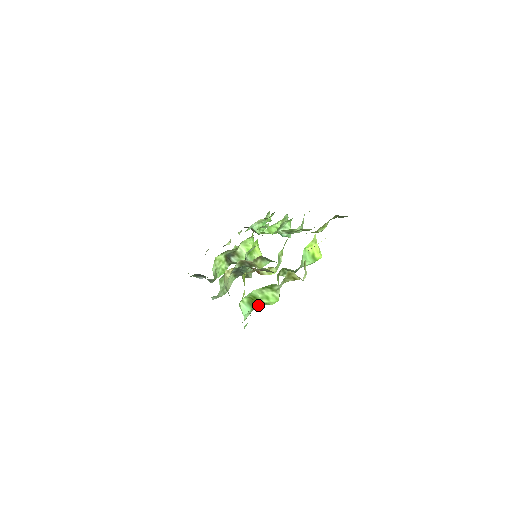
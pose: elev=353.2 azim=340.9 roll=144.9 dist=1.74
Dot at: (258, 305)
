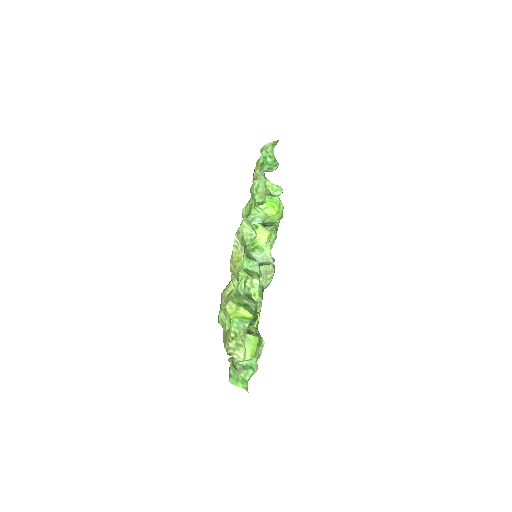
Dot at: occluded
